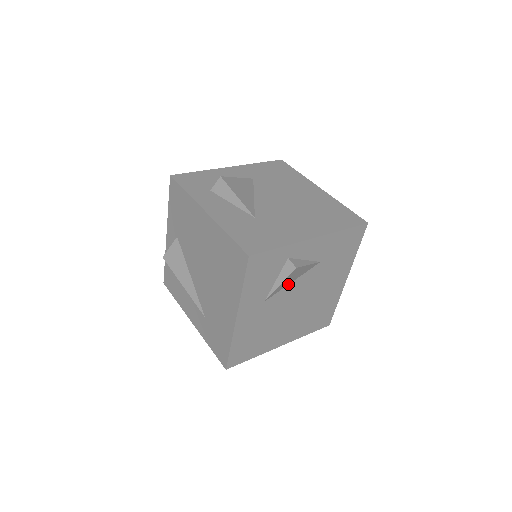
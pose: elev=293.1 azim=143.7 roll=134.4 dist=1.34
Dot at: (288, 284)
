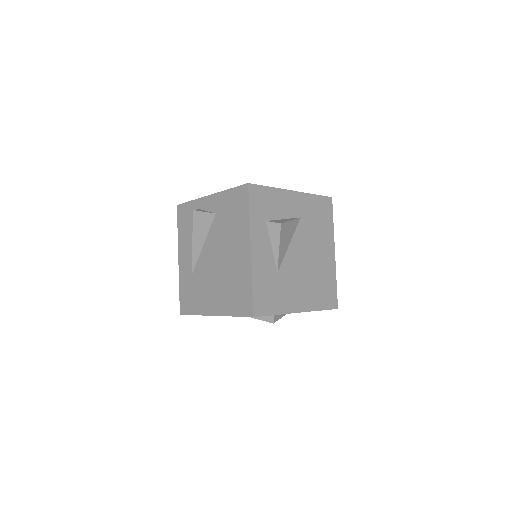
Dot at: occluded
